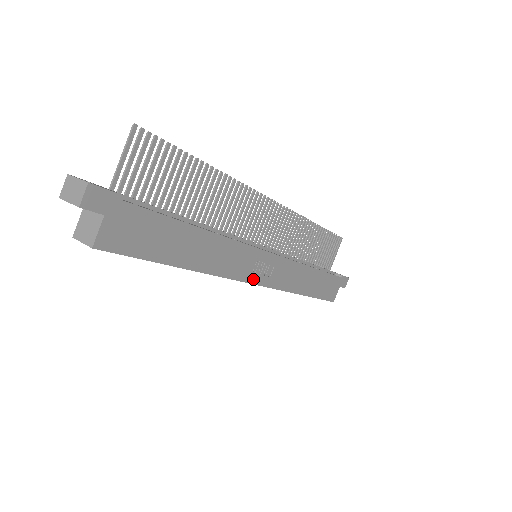
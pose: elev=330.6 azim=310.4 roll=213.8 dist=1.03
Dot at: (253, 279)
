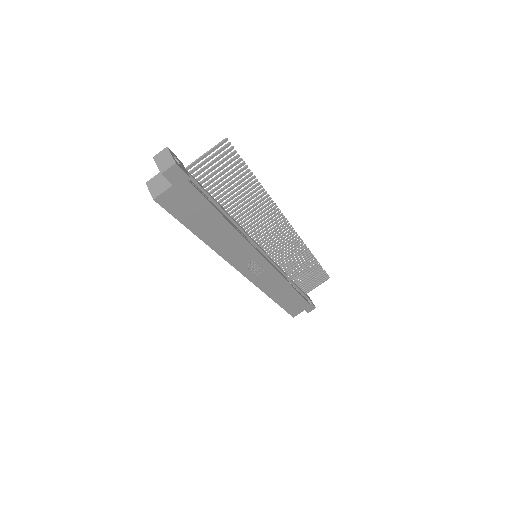
Dot at: (243, 270)
